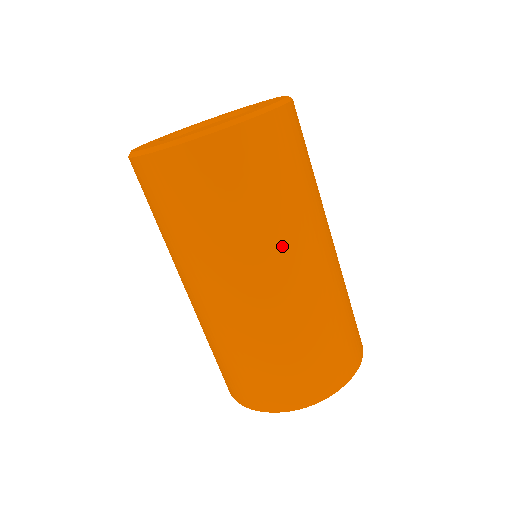
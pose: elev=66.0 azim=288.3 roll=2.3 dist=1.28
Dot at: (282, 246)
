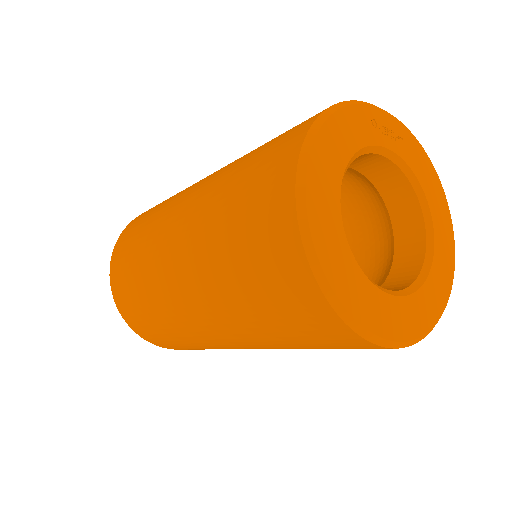
Dot at: occluded
